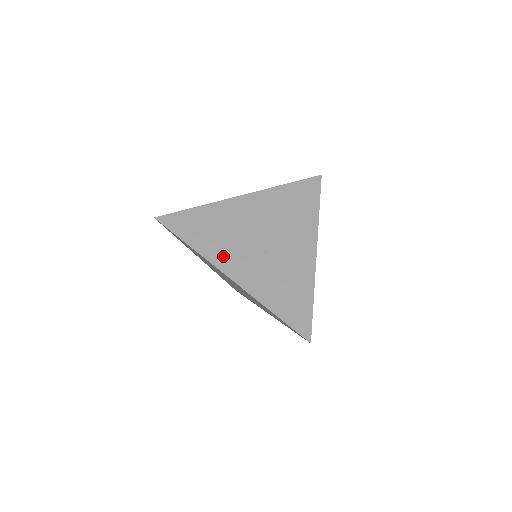
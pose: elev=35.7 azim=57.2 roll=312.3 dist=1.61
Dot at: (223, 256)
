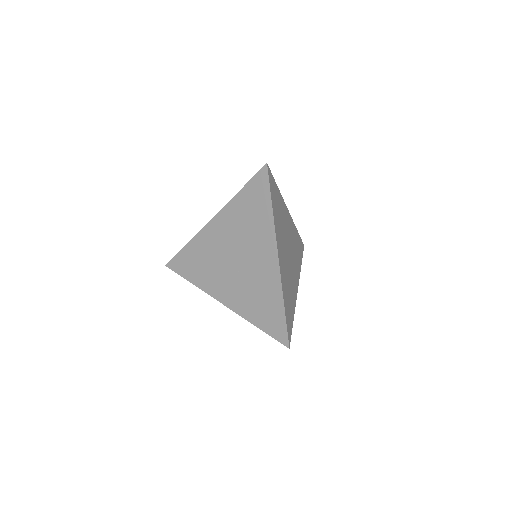
Dot at: (212, 285)
